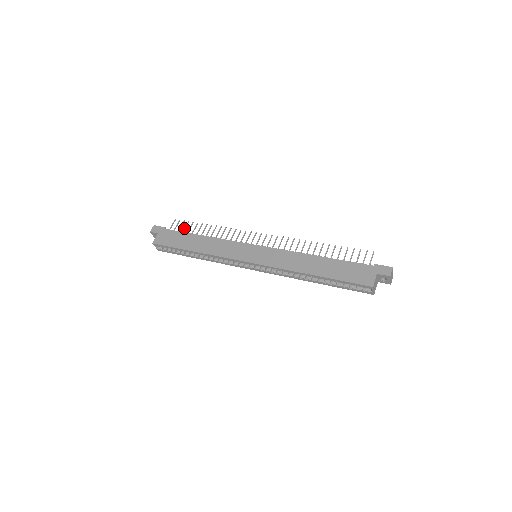
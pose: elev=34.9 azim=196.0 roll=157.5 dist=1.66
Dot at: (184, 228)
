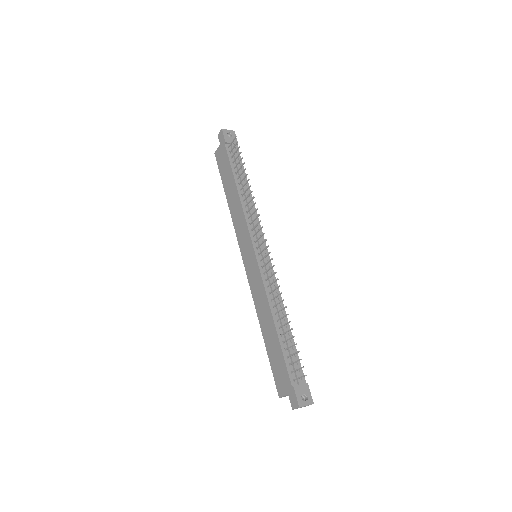
Dot at: (235, 158)
